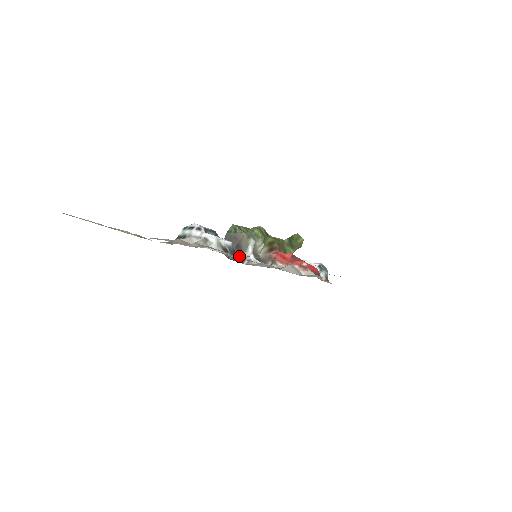
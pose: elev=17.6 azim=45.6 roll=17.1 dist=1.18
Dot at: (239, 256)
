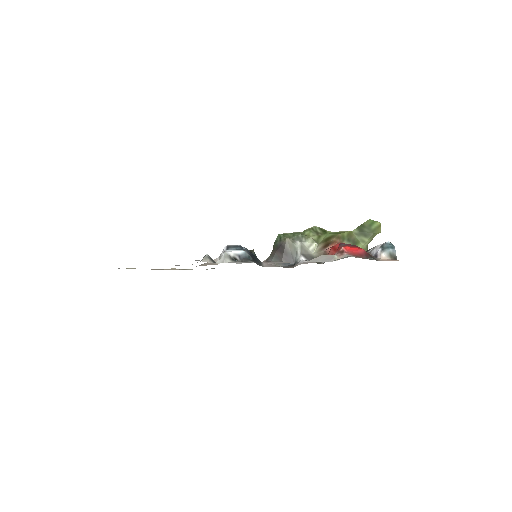
Dot at: (291, 261)
